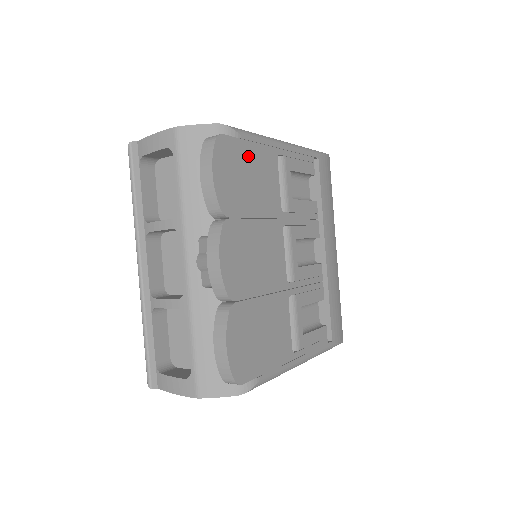
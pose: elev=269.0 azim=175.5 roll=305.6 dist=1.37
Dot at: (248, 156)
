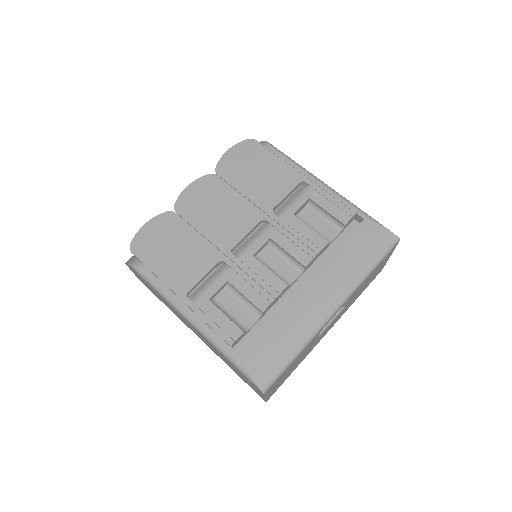
Dot at: (269, 162)
